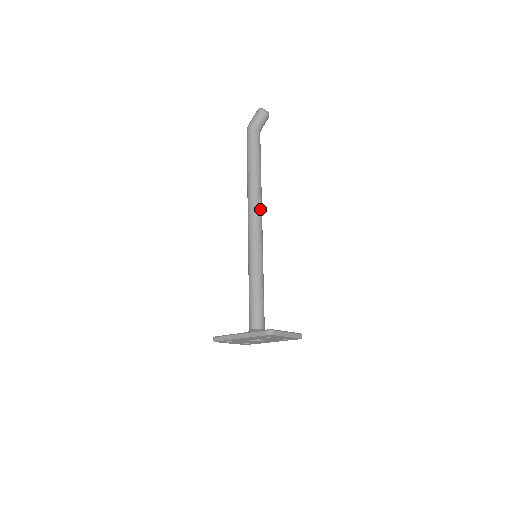
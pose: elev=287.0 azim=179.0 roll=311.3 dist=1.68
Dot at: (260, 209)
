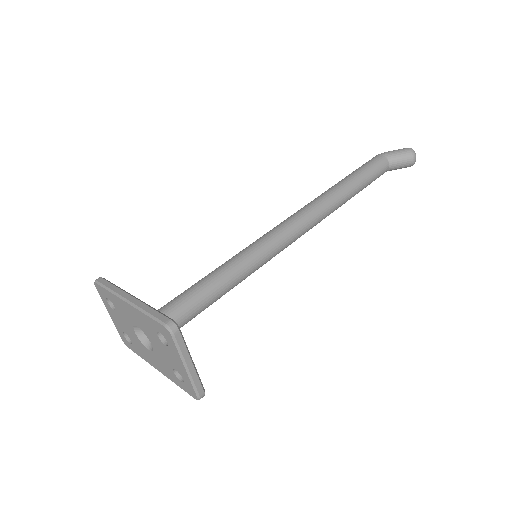
Dot at: (314, 221)
